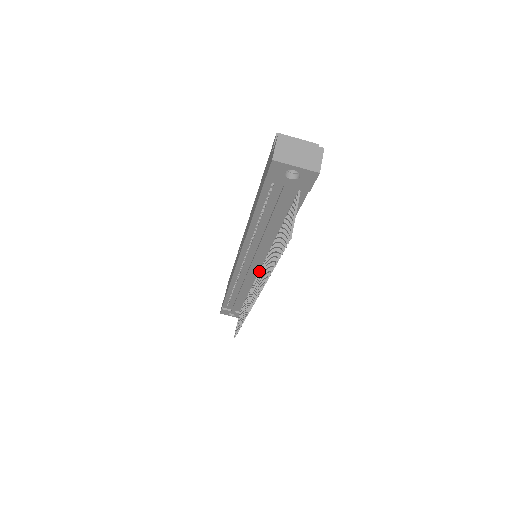
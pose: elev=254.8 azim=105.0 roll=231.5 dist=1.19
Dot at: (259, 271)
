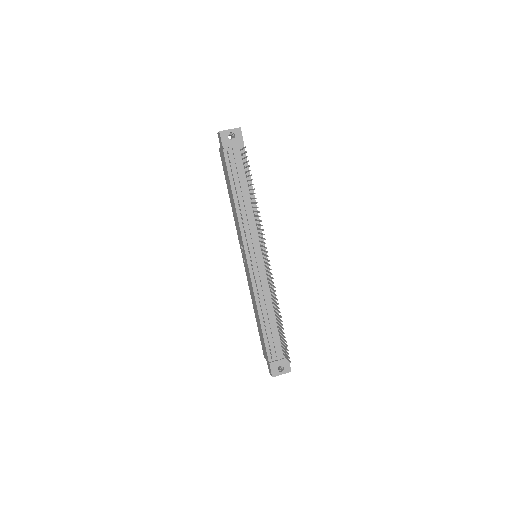
Dot at: (263, 258)
